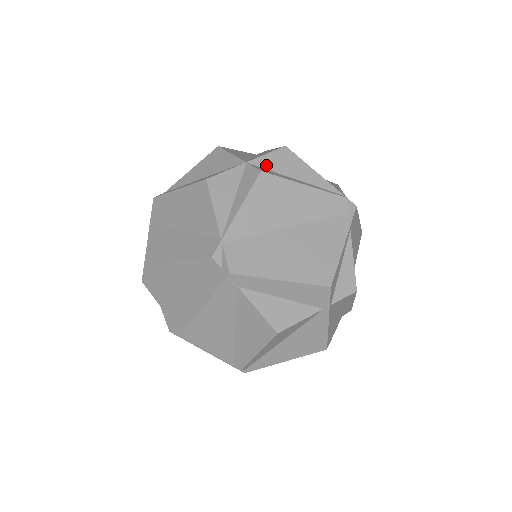
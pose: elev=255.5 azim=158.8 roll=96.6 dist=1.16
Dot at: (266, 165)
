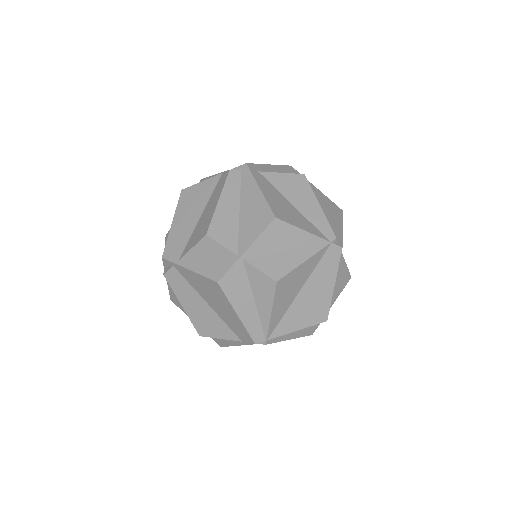
Dot at: occluded
